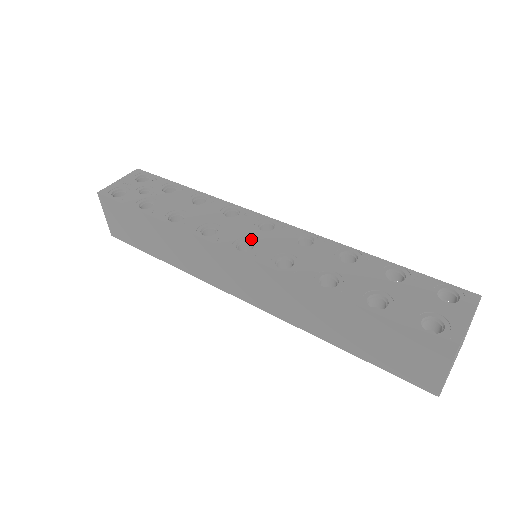
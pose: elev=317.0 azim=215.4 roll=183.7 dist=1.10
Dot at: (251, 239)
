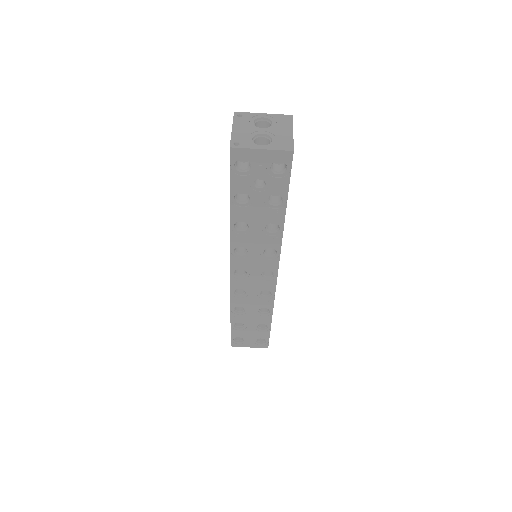
Dot at: (249, 273)
